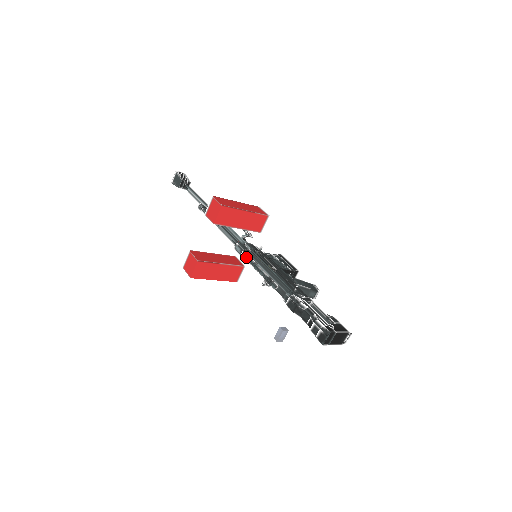
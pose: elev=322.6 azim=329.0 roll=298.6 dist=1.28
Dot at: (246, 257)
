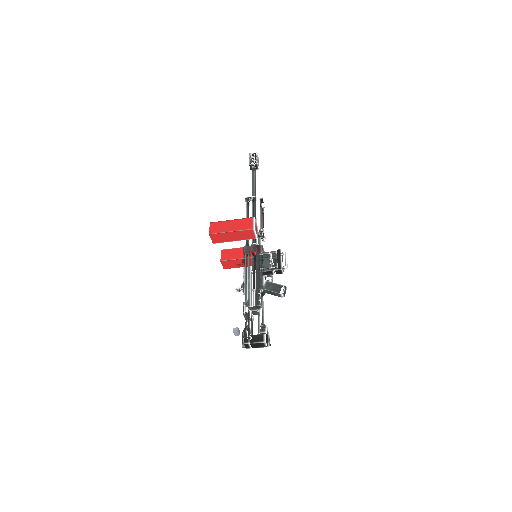
Dot at: (242, 262)
